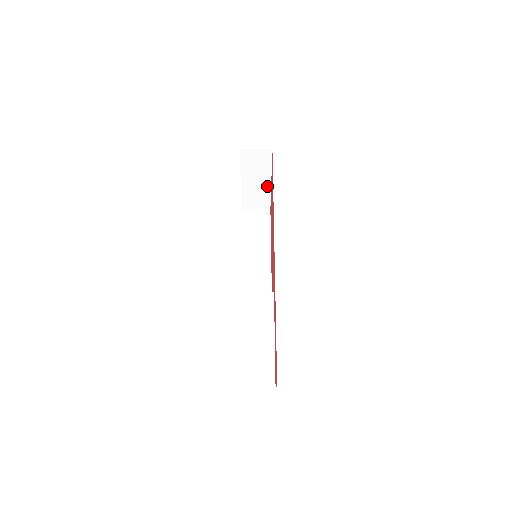
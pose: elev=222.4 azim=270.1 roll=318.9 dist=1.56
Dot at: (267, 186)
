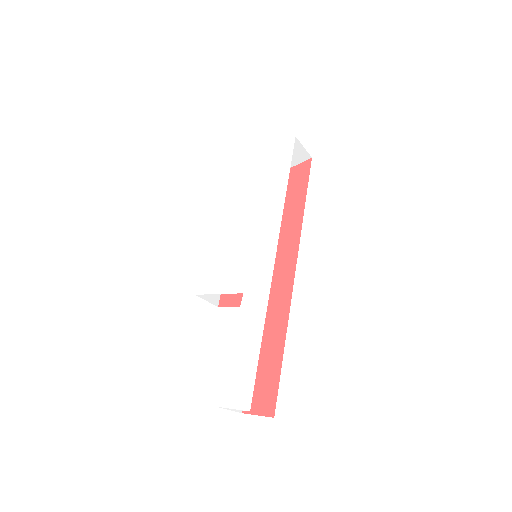
Dot at: occluded
